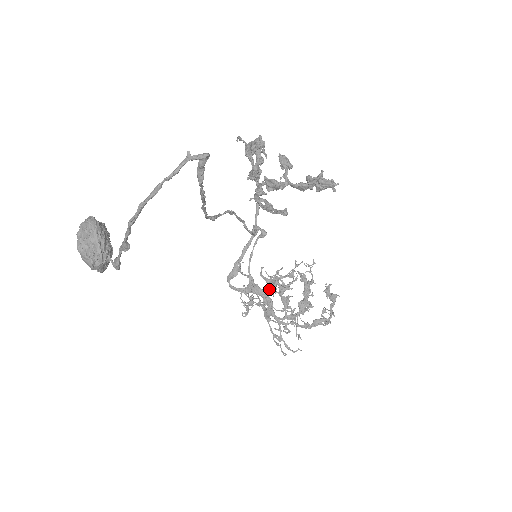
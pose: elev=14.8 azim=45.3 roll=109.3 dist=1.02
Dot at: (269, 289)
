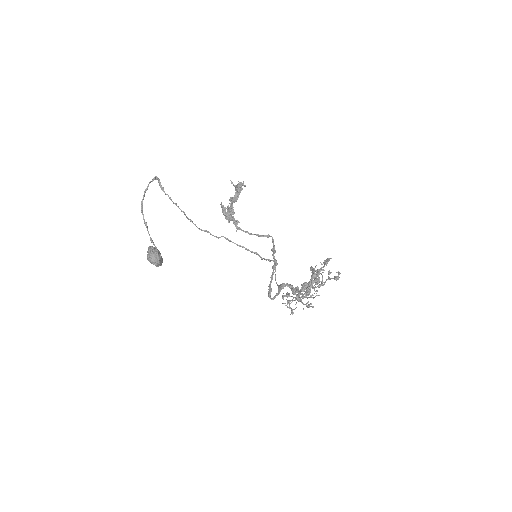
Dot at: occluded
